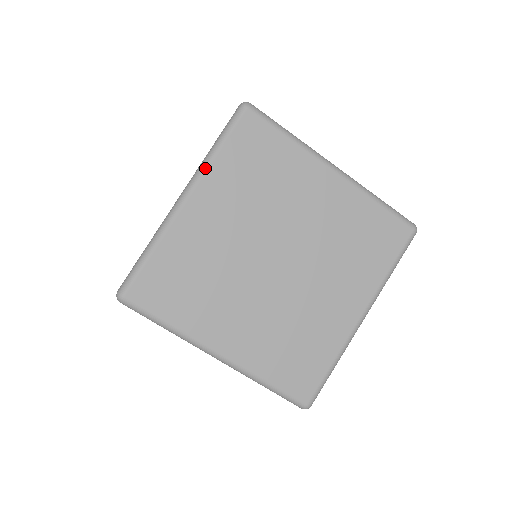
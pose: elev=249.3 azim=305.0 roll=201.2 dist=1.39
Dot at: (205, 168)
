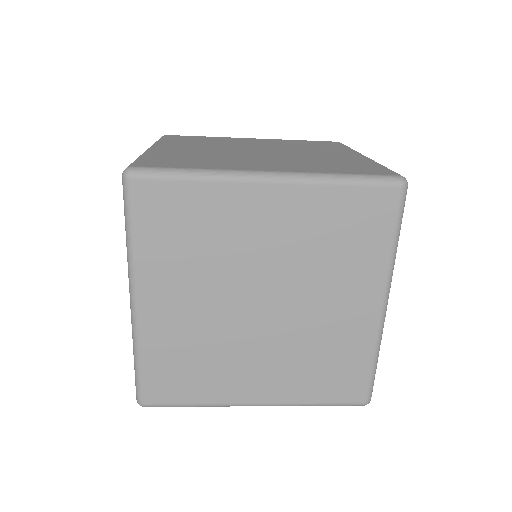
Dot at: (132, 264)
